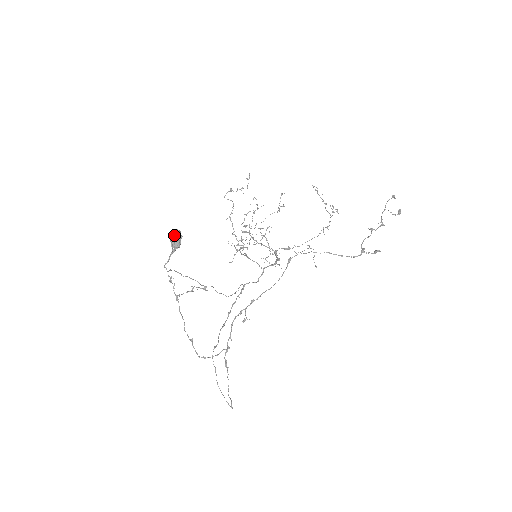
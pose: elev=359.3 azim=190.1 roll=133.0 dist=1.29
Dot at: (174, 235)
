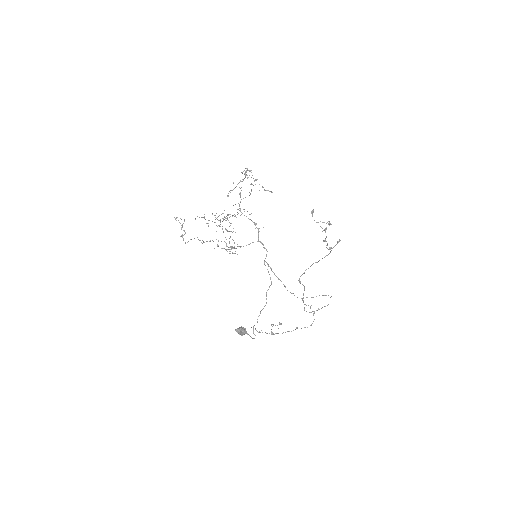
Dot at: (239, 333)
